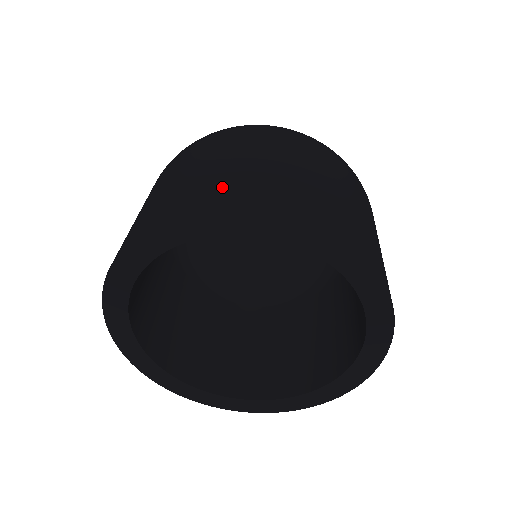
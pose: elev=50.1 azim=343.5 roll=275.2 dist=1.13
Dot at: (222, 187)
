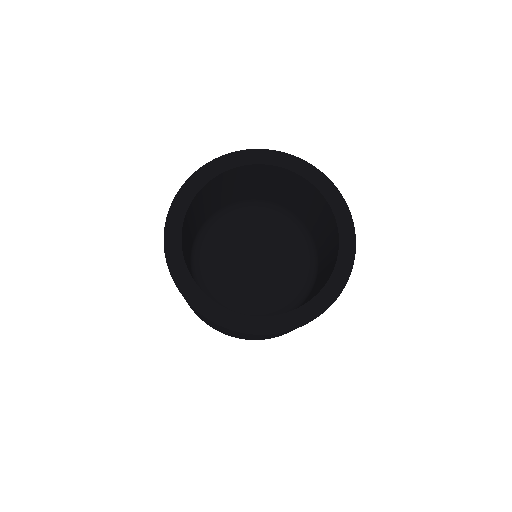
Dot at: occluded
